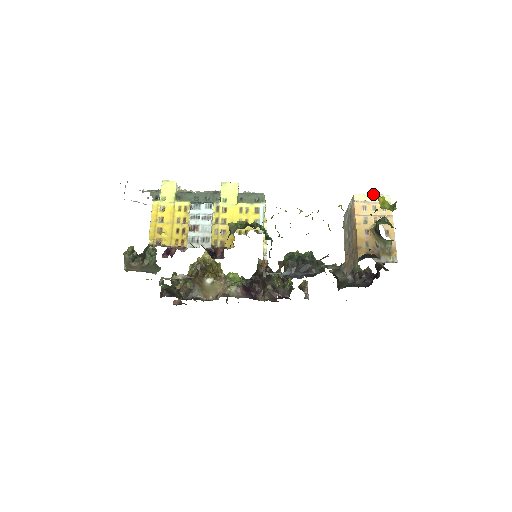
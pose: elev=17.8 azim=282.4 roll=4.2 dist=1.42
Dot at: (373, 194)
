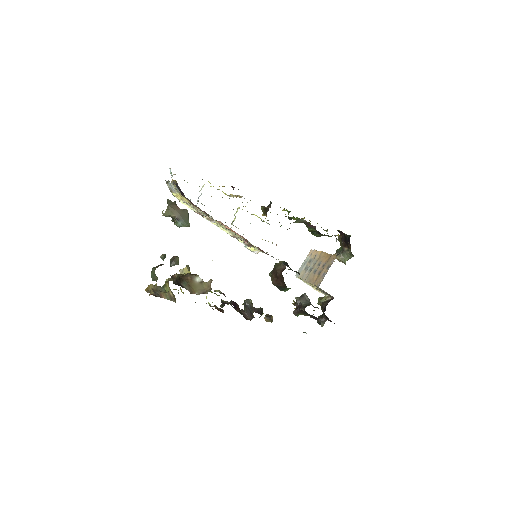
Dot at: occluded
